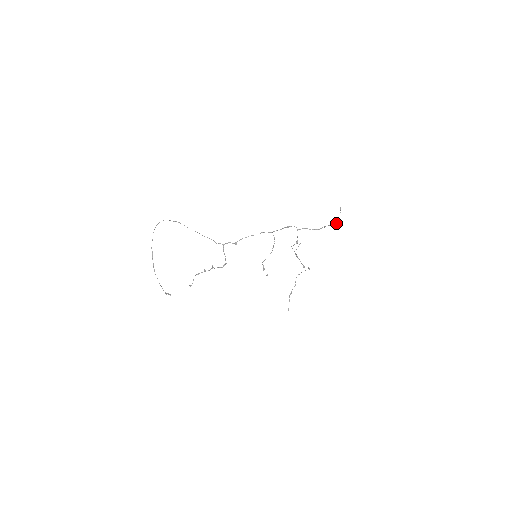
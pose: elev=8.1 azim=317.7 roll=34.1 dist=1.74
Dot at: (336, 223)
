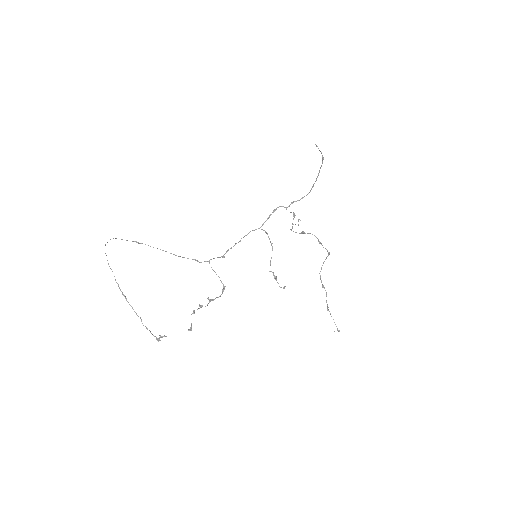
Dot at: occluded
